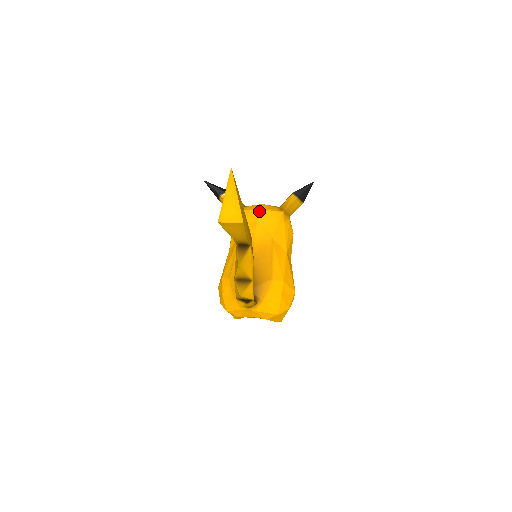
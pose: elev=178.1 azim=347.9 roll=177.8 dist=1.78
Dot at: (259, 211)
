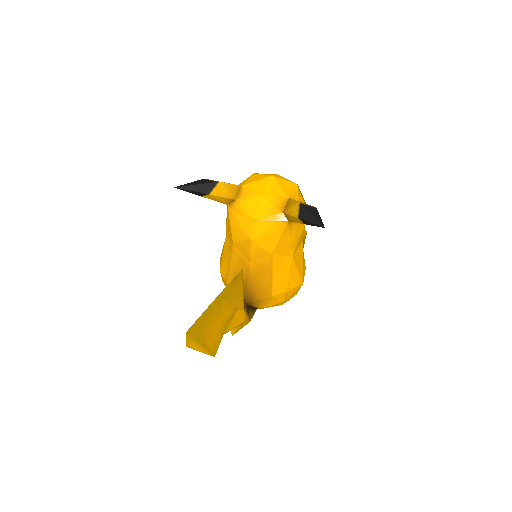
Dot at: (254, 223)
